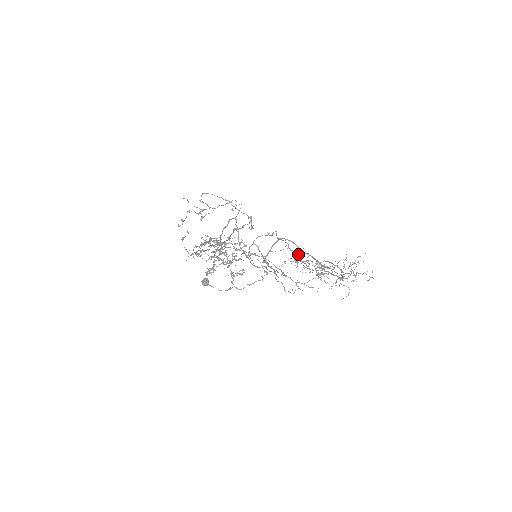
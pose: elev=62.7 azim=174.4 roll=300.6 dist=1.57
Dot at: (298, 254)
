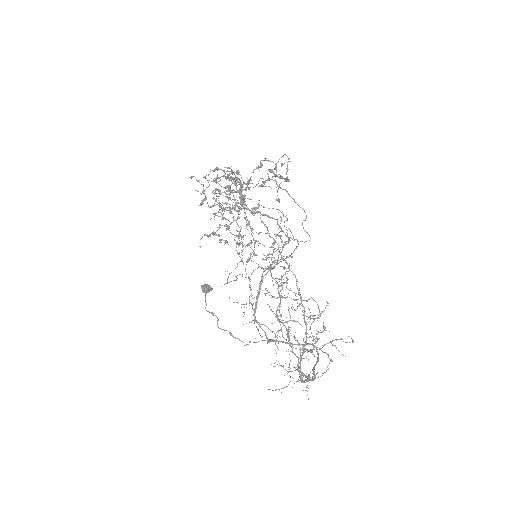
Dot at: (278, 233)
